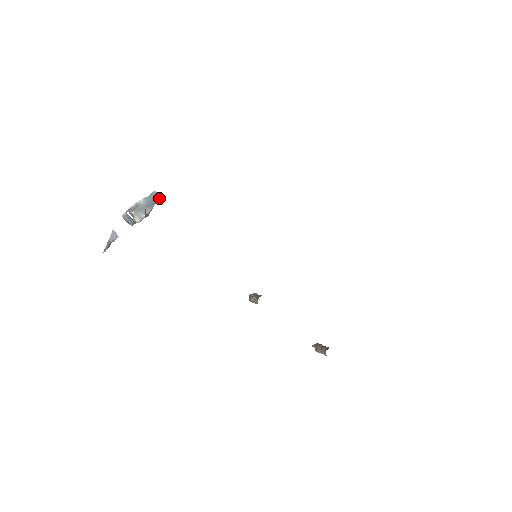
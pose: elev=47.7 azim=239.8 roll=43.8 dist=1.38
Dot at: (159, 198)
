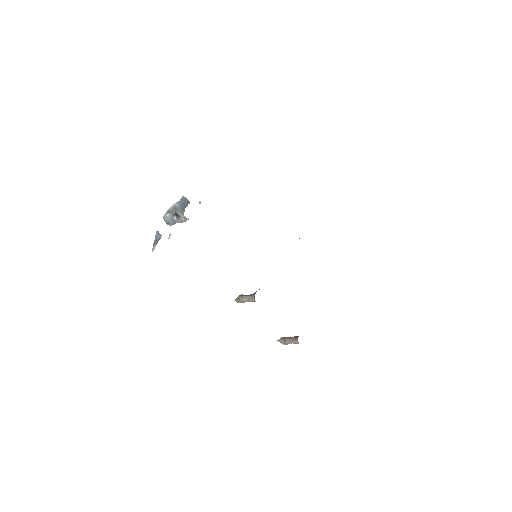
Dot at: (188, 203)
